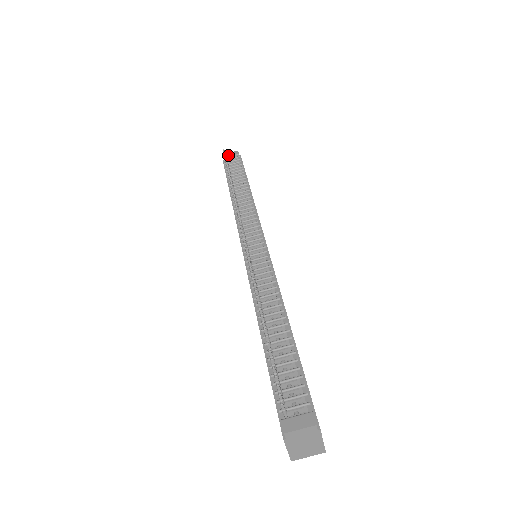
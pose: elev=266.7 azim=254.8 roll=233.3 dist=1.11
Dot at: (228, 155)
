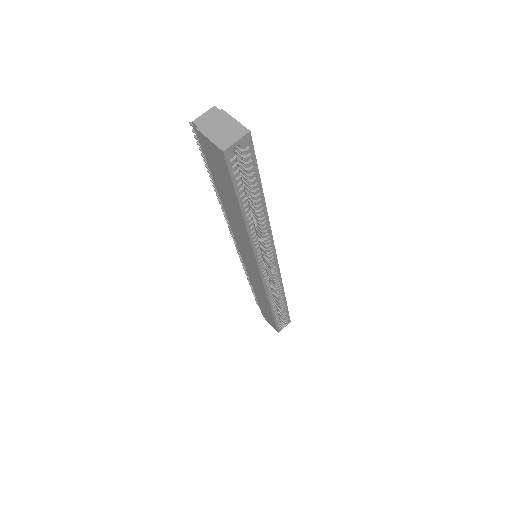
Dot at: occluded
